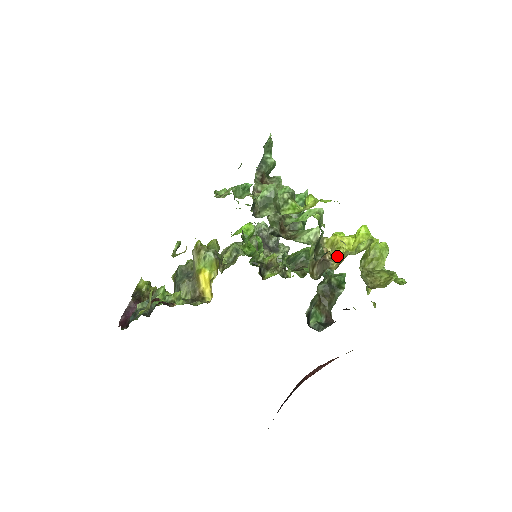
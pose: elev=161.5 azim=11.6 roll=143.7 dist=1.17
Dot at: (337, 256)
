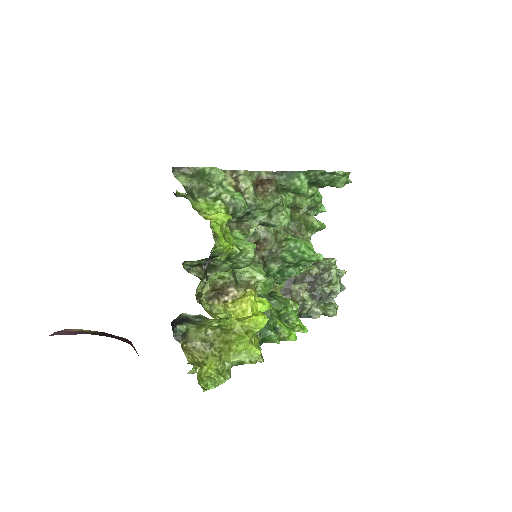
Dot at: (224, 304)
